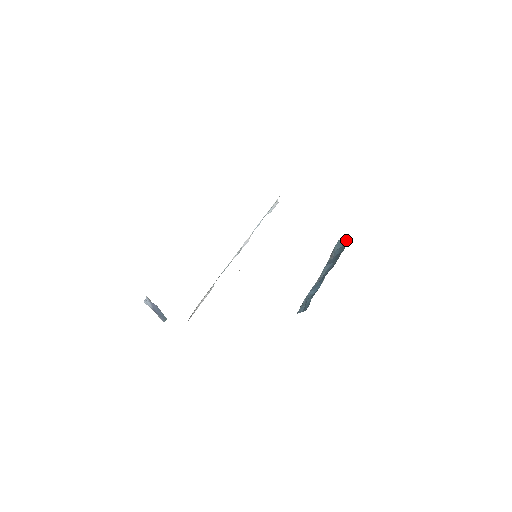
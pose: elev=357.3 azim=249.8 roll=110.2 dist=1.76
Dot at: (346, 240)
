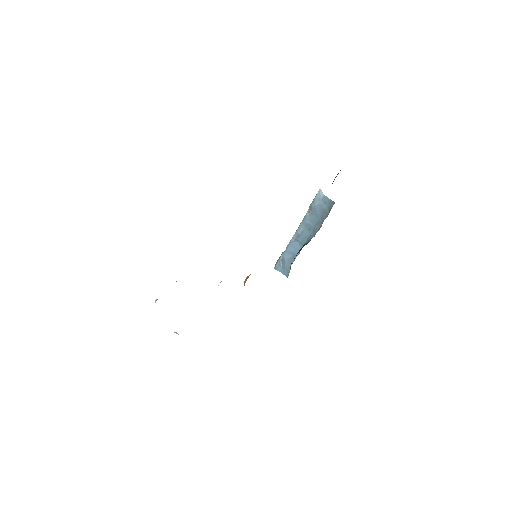
Dot at: (329, 200)
